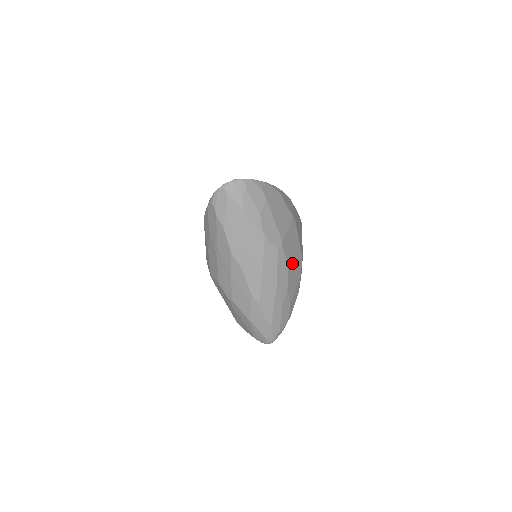
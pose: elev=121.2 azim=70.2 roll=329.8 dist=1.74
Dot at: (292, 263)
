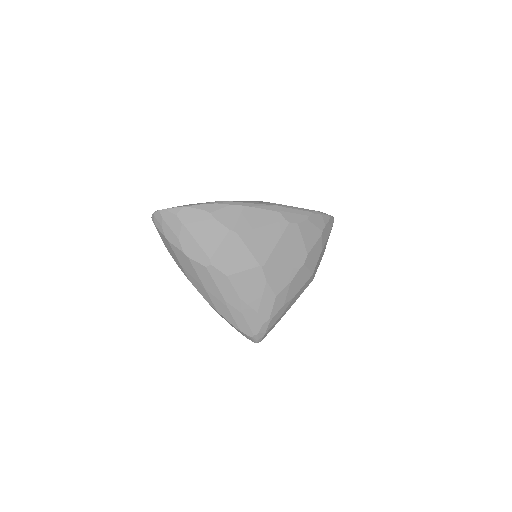
Dot at: (238, 275)
